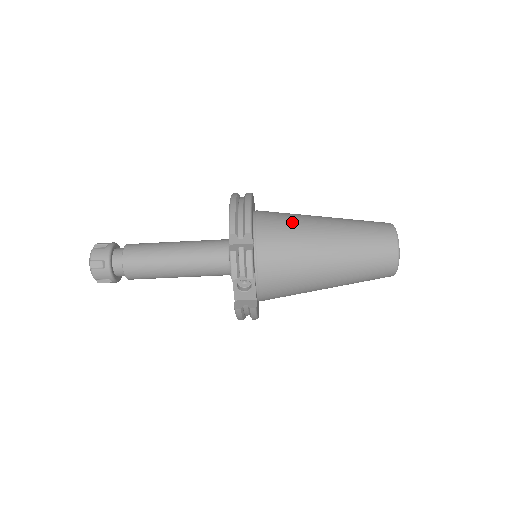
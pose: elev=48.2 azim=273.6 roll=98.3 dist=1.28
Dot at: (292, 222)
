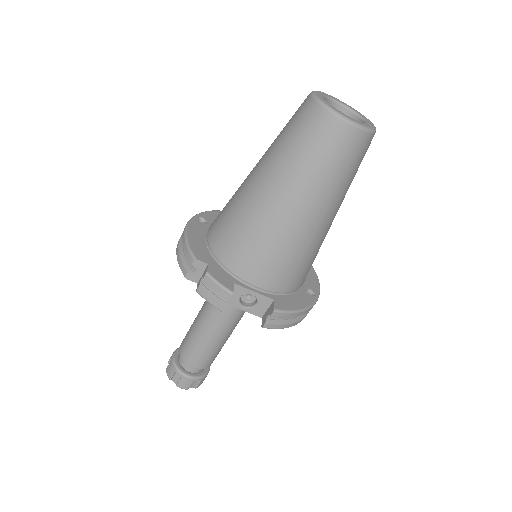
Dot at: (230, 205)
